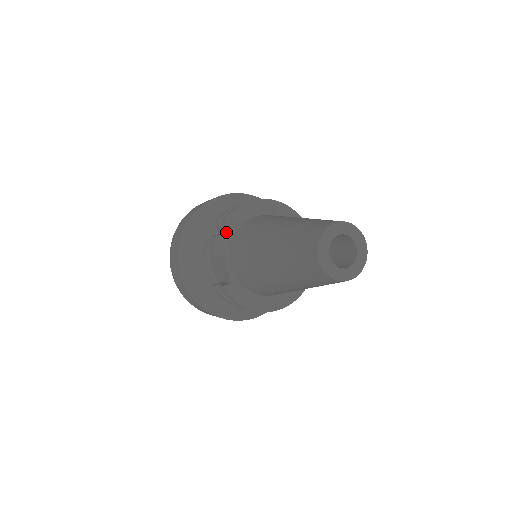
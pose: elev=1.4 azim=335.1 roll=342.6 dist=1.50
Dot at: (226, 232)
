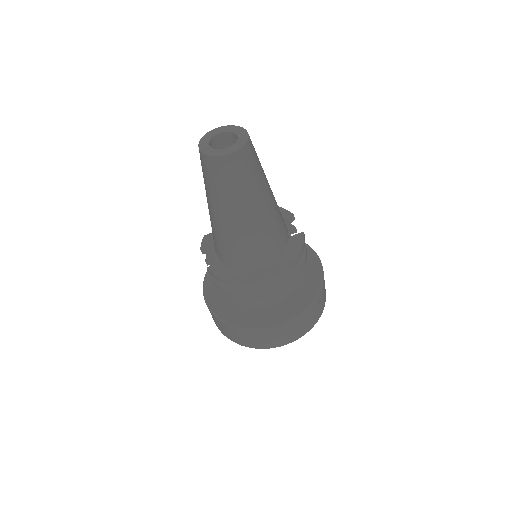
Dot at: occluded
